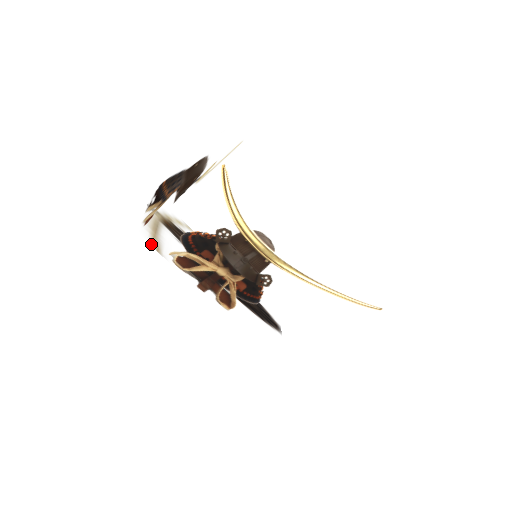
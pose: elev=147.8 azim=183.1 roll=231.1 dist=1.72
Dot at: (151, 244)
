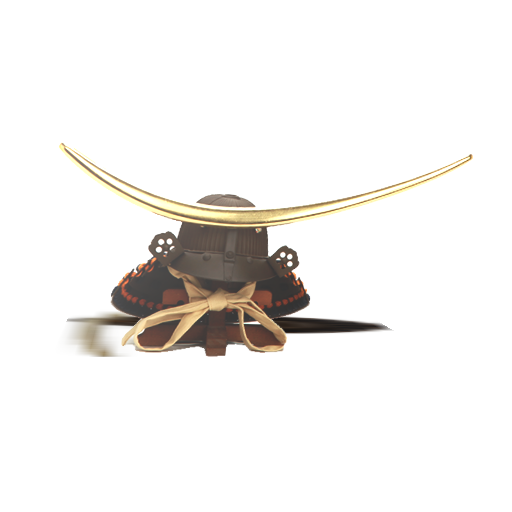
Dot at: (83, 354)
